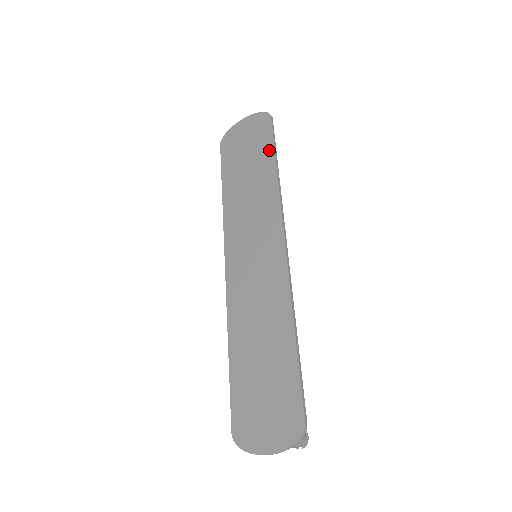
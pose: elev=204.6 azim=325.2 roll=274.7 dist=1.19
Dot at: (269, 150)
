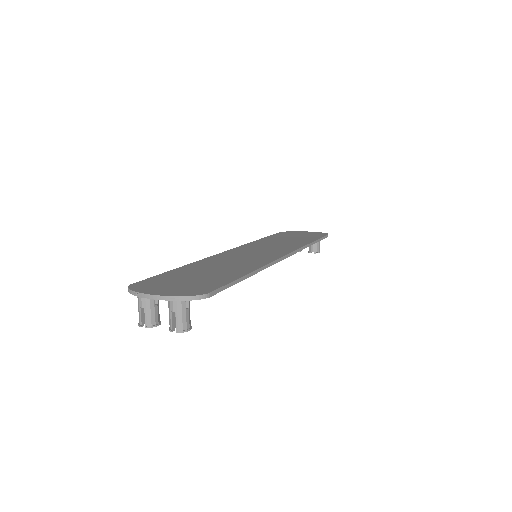
Dot at: (314, 238)
